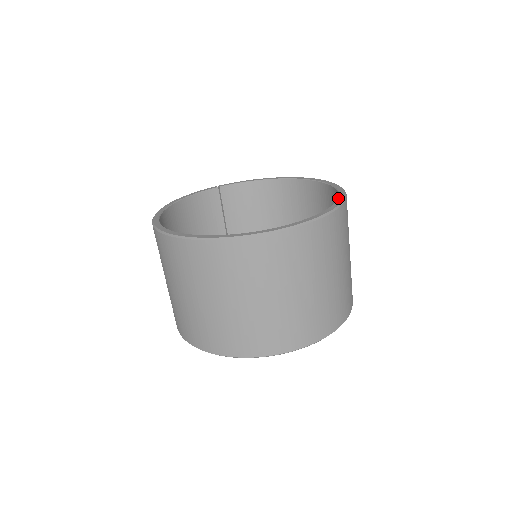
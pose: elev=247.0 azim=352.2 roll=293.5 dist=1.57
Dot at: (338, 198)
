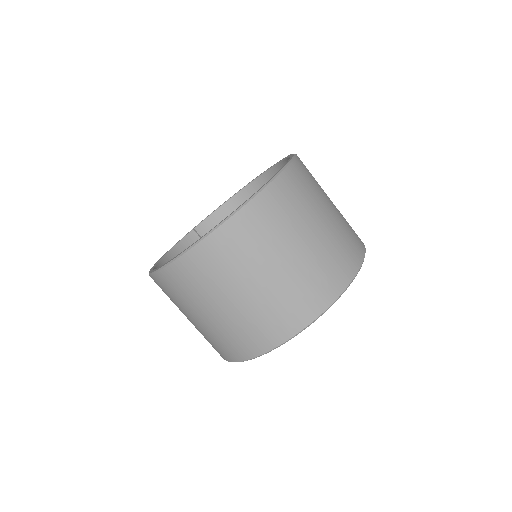
Dot at: occluded
